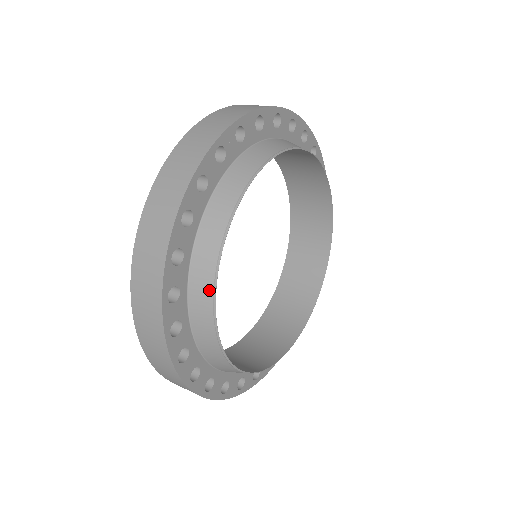
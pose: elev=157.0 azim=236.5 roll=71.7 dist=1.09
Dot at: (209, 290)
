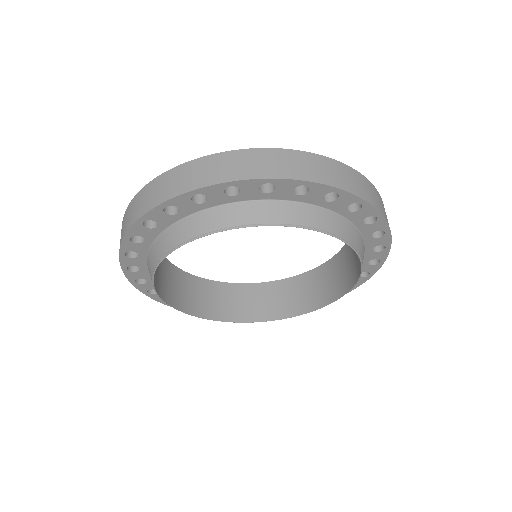
Dot at: (179, 308)
